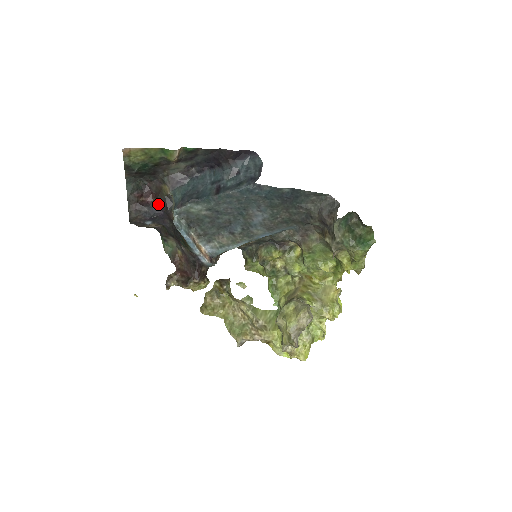
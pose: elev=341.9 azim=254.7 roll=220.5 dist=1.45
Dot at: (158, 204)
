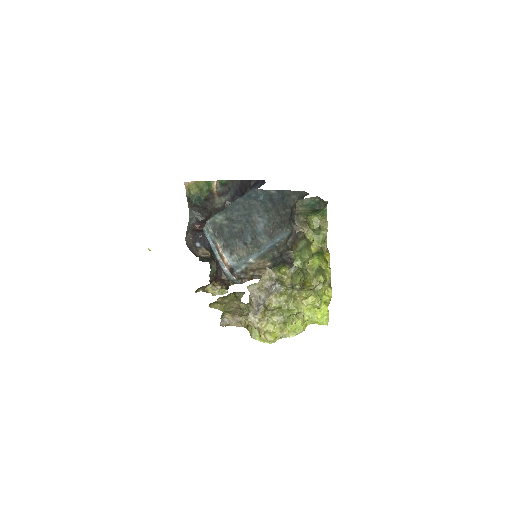
Dot at: occluded
